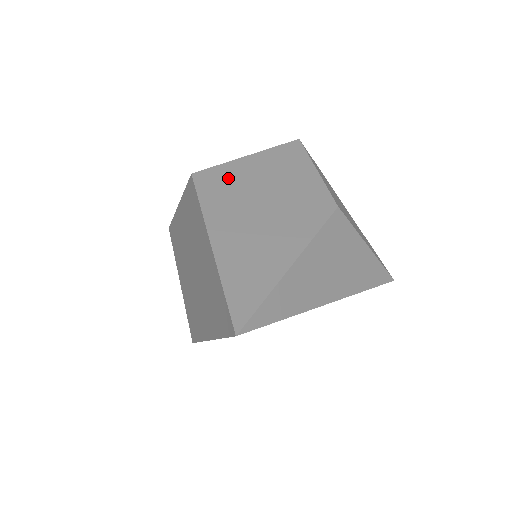
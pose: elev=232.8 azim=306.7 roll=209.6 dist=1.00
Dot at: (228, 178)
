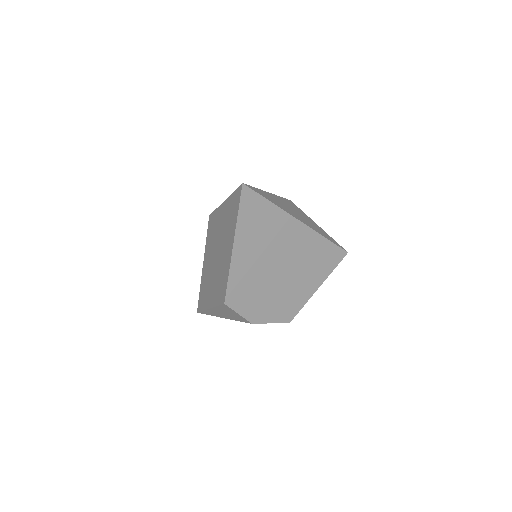
Dot at: occluded
